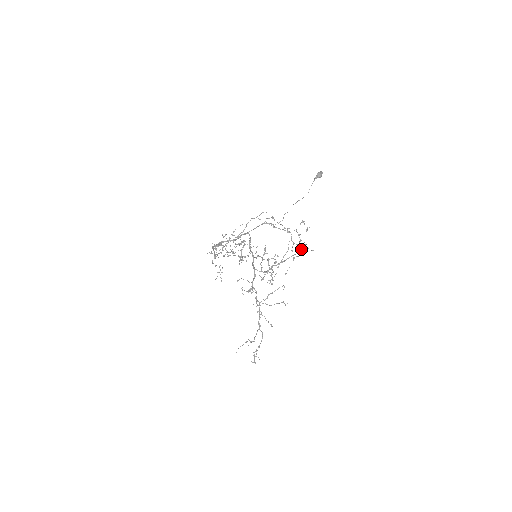
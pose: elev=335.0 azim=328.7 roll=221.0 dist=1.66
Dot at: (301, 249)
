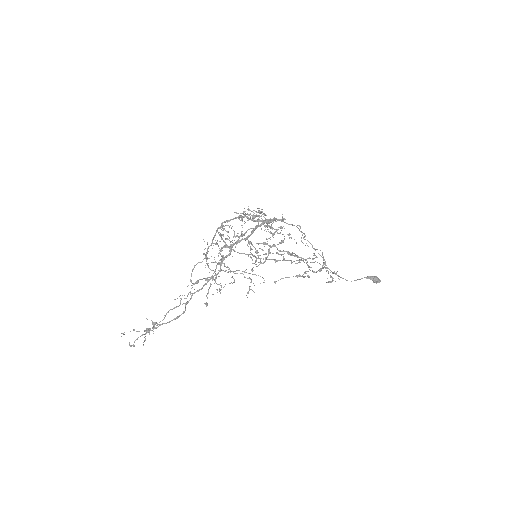
Dot at: occluded
